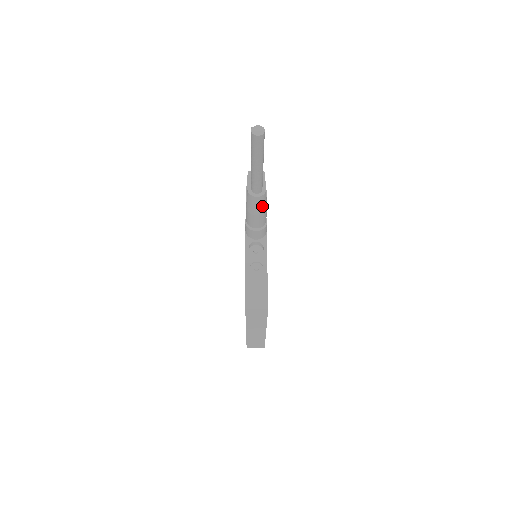
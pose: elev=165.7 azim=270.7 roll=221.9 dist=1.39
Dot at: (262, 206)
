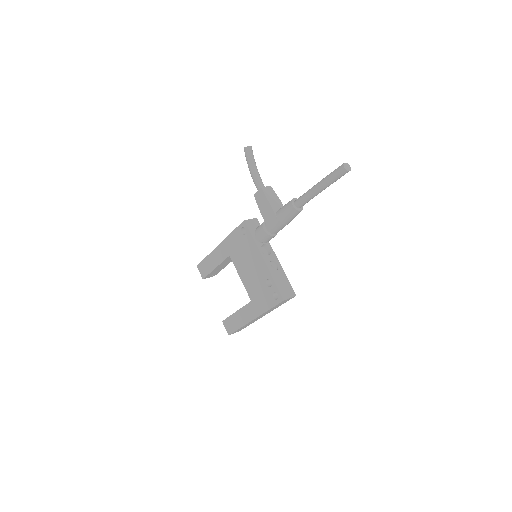
Dot at: occluded
